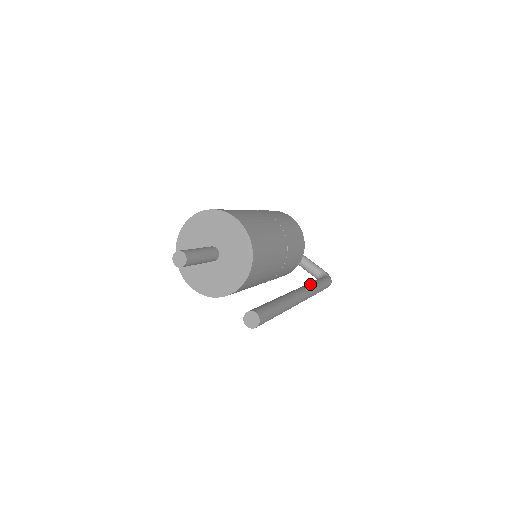
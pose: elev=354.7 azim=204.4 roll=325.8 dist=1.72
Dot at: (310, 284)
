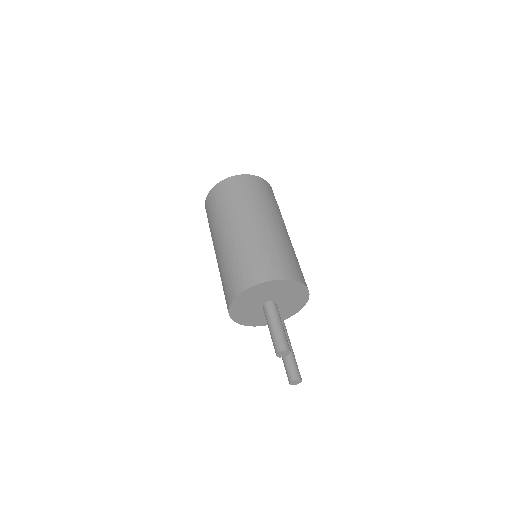
Dot at: occluded
